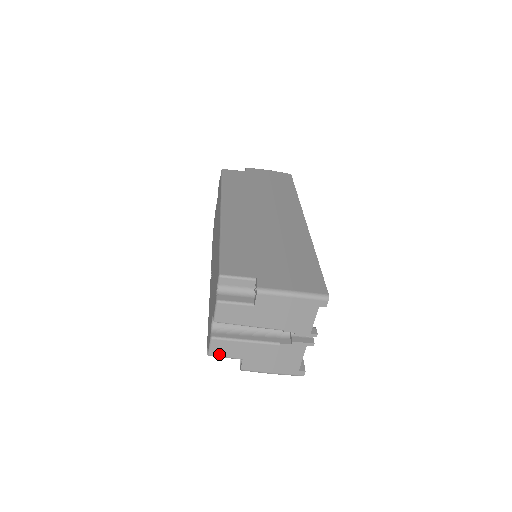
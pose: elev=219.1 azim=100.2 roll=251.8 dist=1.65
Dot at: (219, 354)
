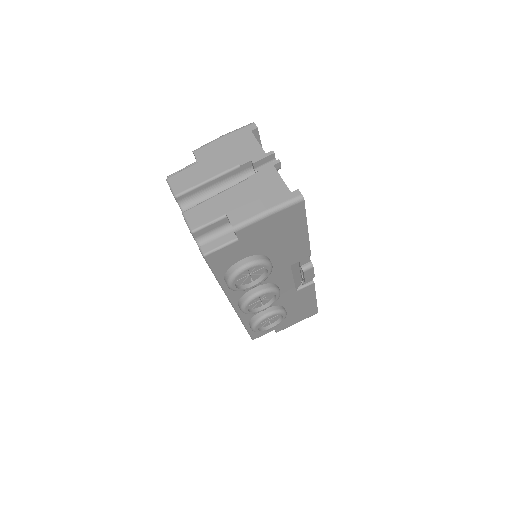
Dot at: (200, 224)
